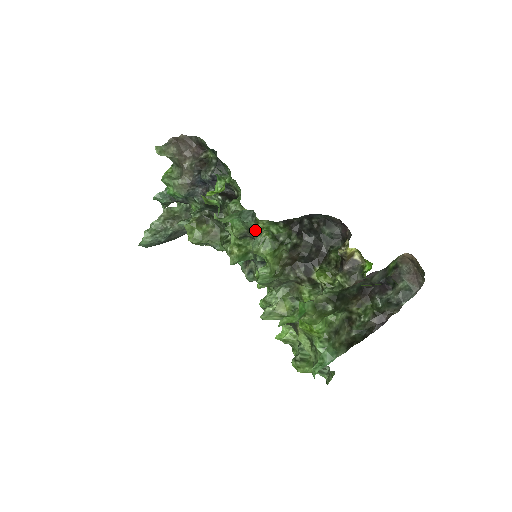
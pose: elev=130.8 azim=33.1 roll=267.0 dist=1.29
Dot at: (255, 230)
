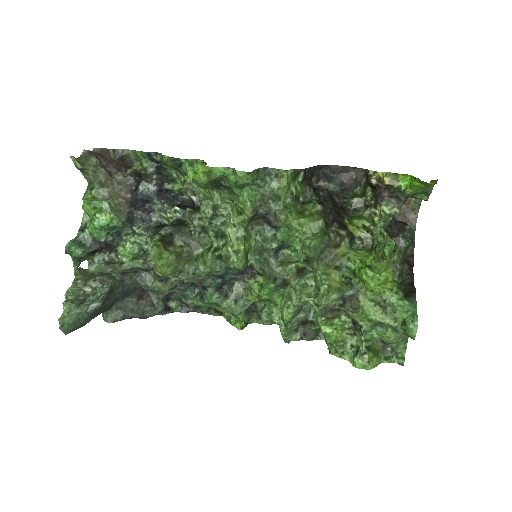
Dot at: (276, 192)
